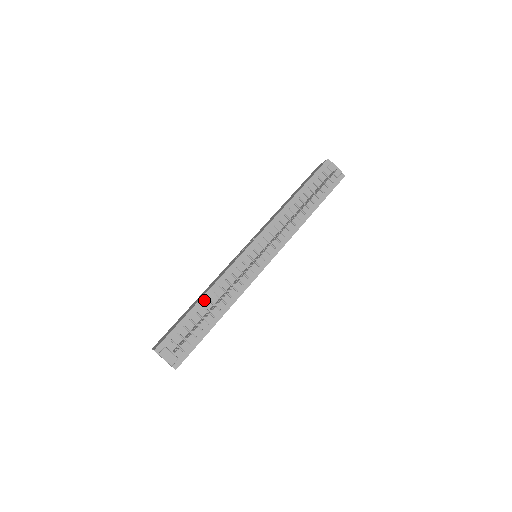
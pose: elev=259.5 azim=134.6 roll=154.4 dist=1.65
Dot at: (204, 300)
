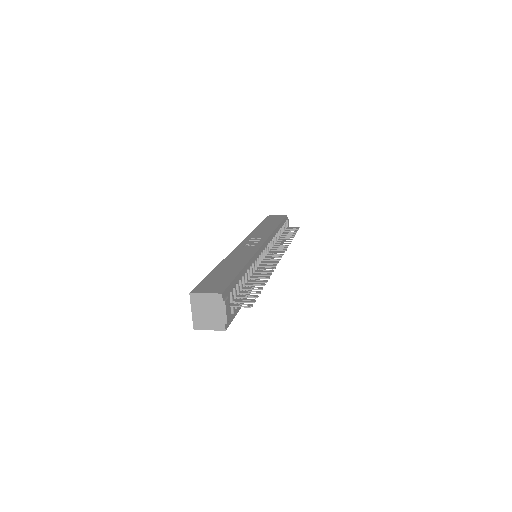
Dot at: (246, 268)
